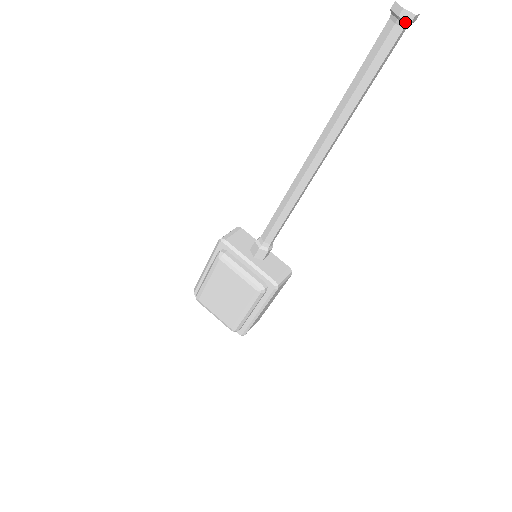
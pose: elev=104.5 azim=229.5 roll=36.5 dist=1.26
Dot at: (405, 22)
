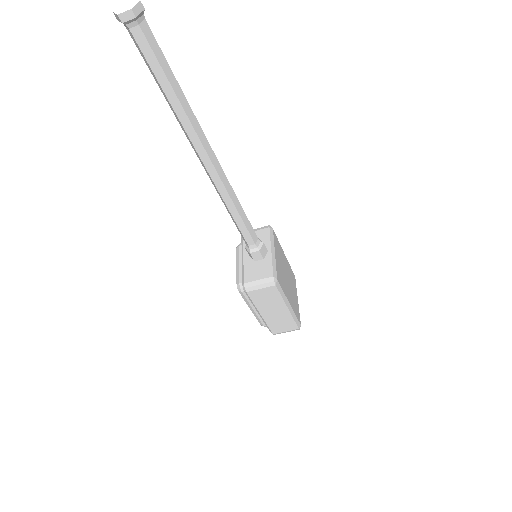
Dot at: (123, 23)
